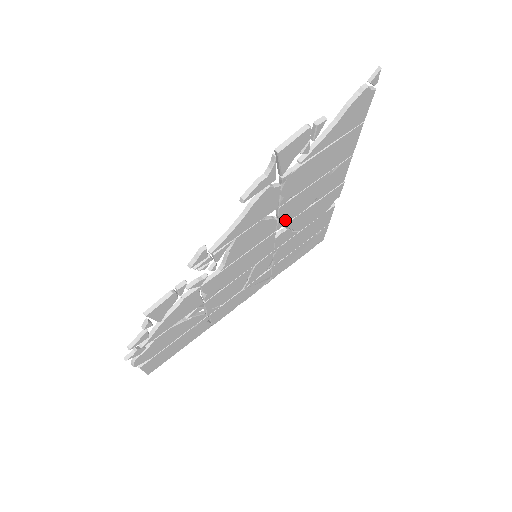
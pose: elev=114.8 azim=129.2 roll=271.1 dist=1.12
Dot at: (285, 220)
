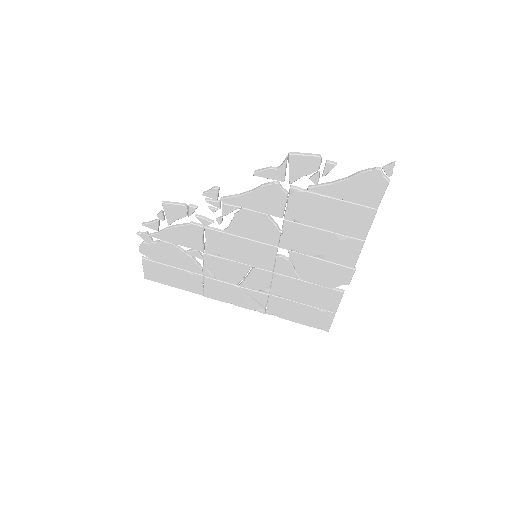
Dot at: (288, 244)
